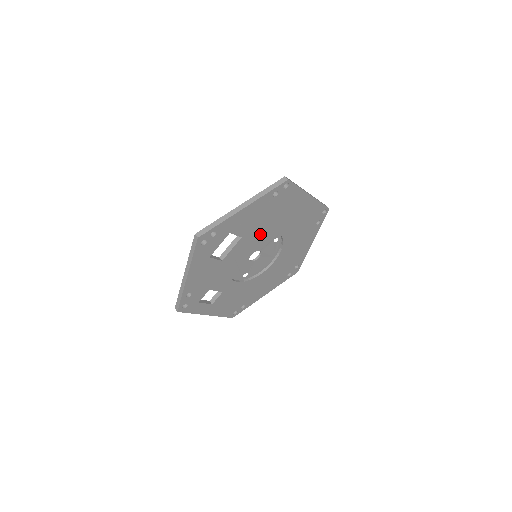
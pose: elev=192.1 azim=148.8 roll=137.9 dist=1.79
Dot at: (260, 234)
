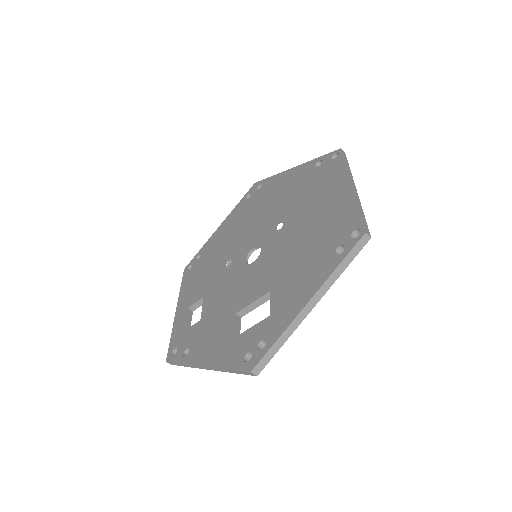
Dot at: occluded
